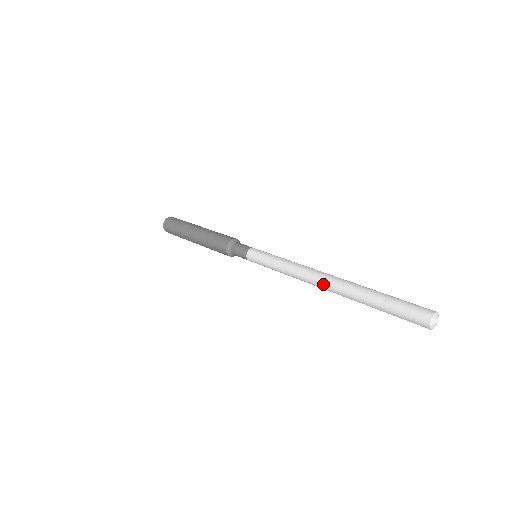
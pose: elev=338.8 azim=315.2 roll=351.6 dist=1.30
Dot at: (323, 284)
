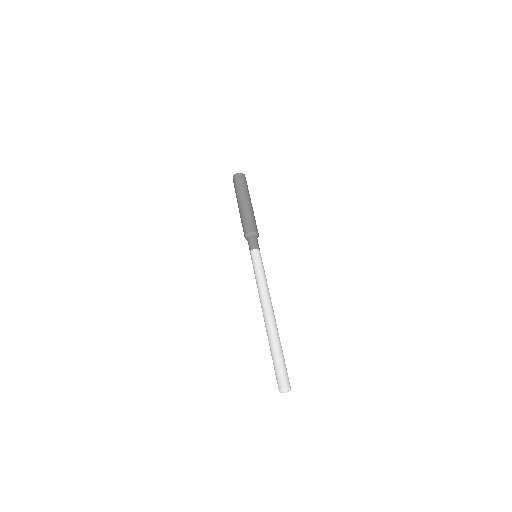
Dot at: (263, 316)
